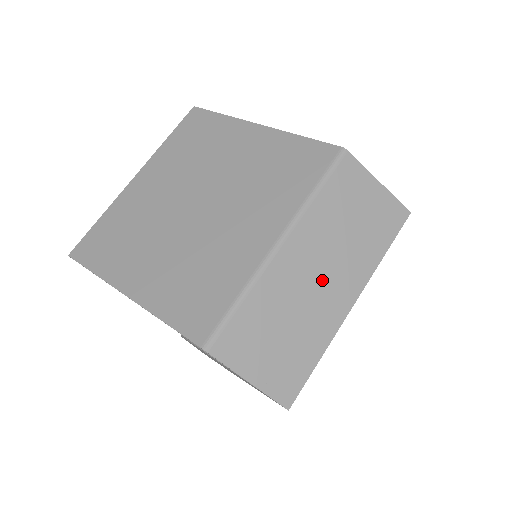
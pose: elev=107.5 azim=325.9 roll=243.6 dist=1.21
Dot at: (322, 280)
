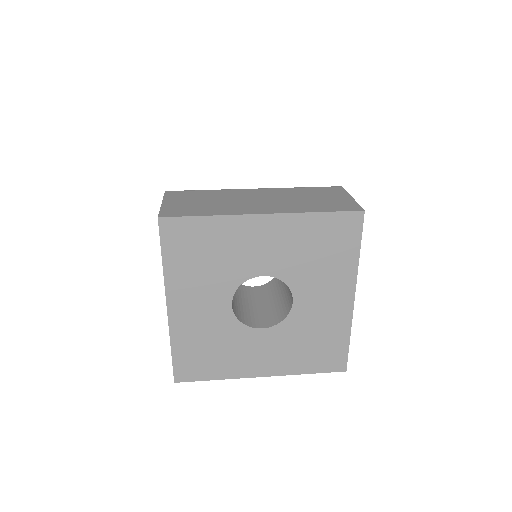
Dot at: (258, 202)
